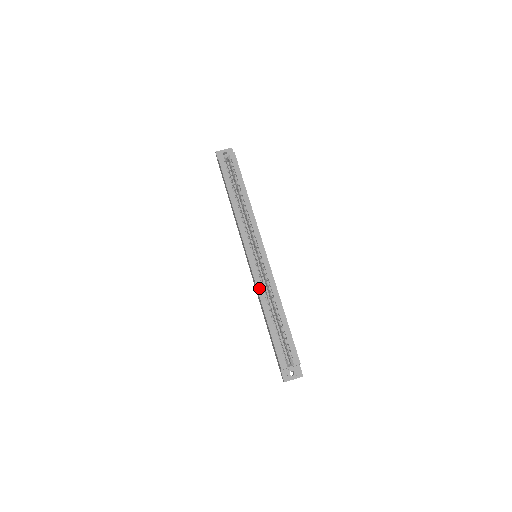
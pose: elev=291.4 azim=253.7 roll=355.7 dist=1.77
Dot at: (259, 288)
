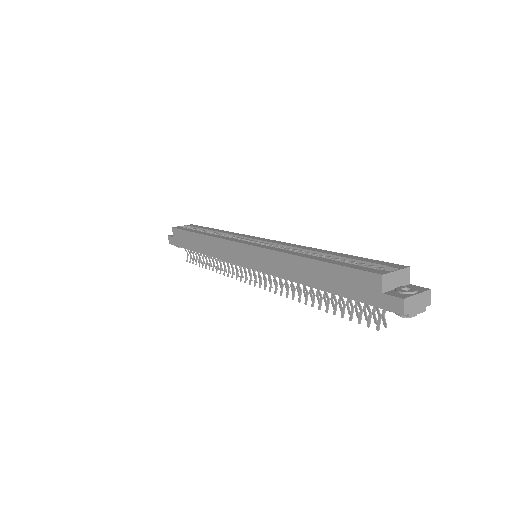
Dot at: (278, 250)
